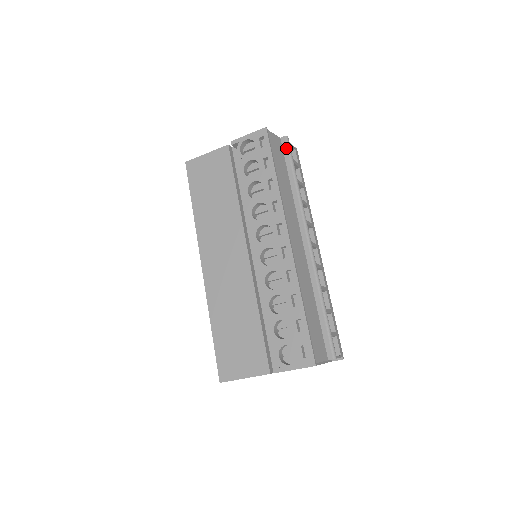
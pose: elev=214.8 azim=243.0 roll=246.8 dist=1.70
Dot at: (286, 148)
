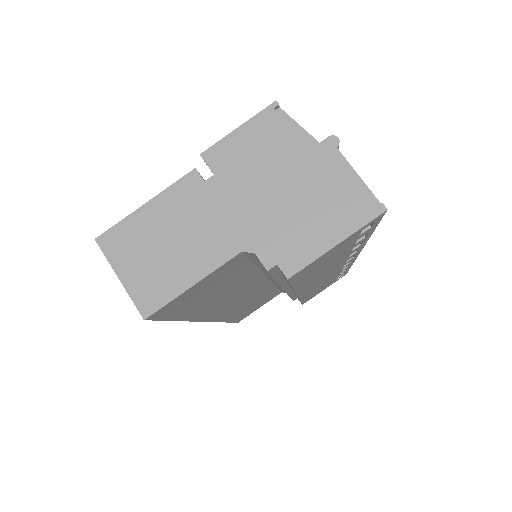
Dot at: occluded
